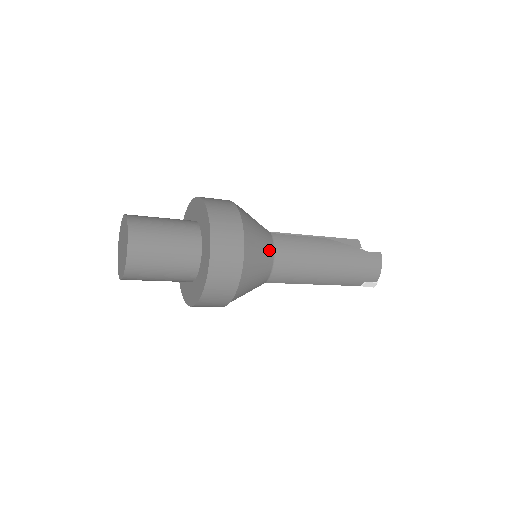
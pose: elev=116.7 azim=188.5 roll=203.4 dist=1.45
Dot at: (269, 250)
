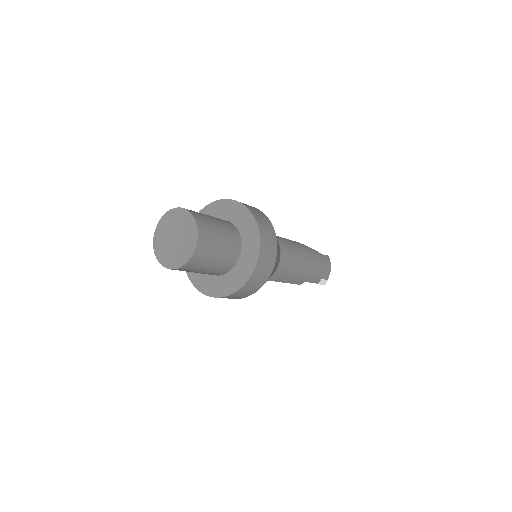
Dot at: occluded
